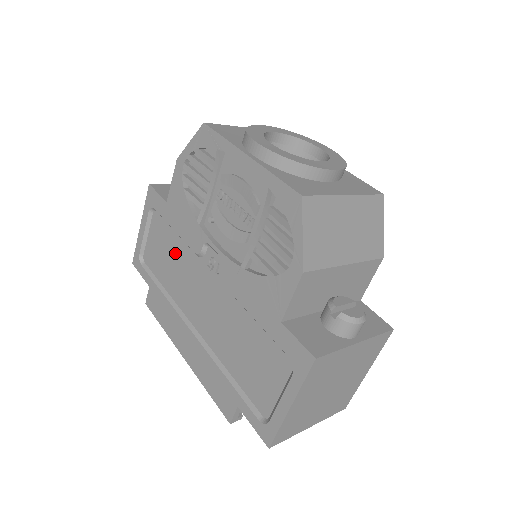
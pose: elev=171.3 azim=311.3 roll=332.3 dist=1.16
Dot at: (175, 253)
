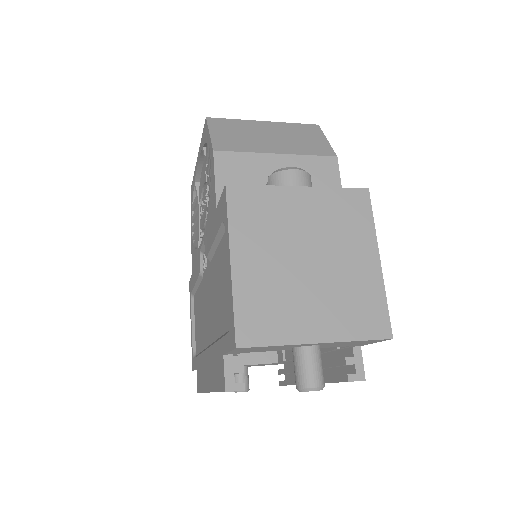
Dot at: (200, 304)
